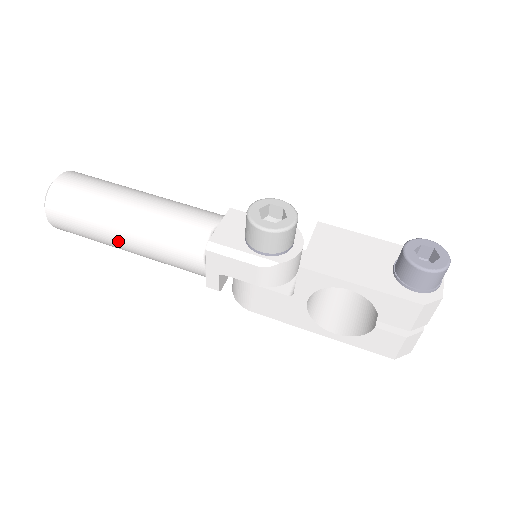
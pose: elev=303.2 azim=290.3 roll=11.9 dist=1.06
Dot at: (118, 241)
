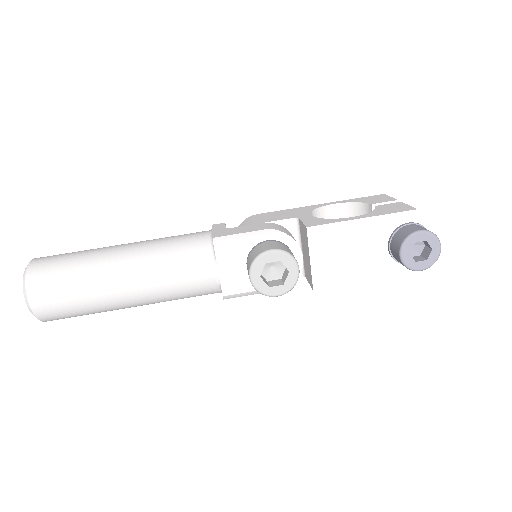
Dot at: occluded
